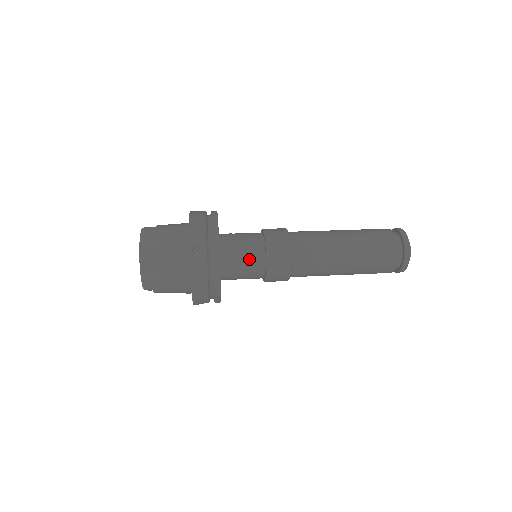
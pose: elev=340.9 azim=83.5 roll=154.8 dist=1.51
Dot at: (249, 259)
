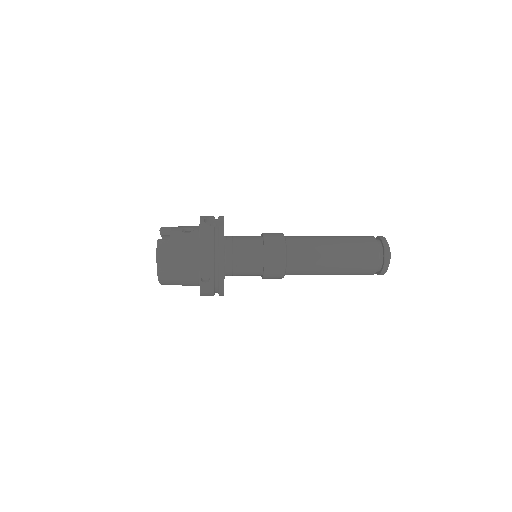
Dot at: (249, 270)
